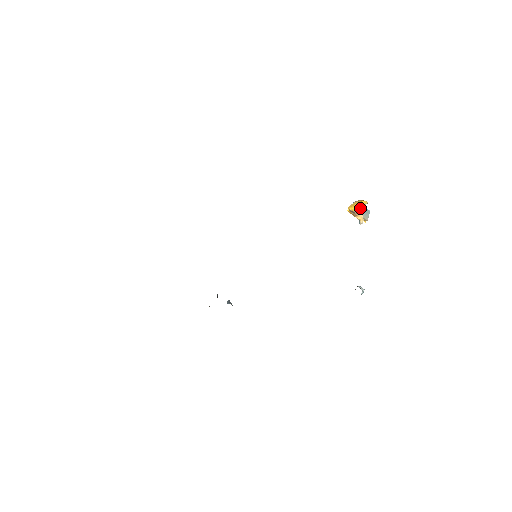
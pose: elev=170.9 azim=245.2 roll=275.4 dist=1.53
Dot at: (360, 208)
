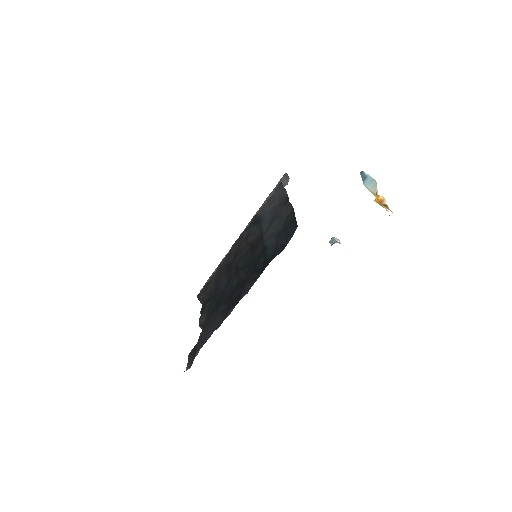
Dot at: (367, 179)
